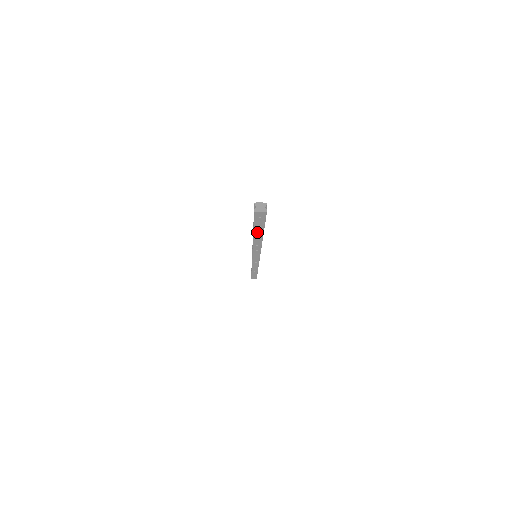
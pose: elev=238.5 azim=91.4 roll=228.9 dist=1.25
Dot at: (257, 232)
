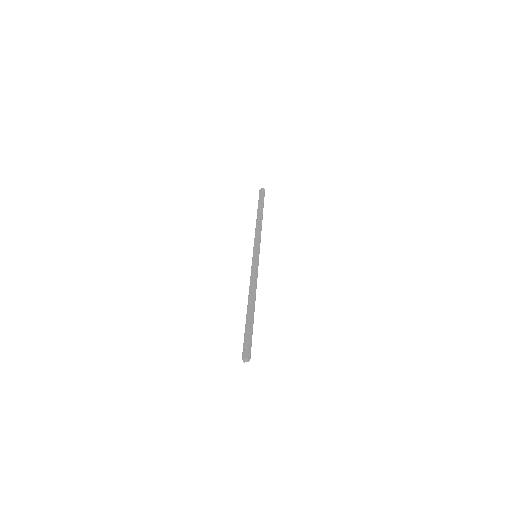
Dot at: occluded
